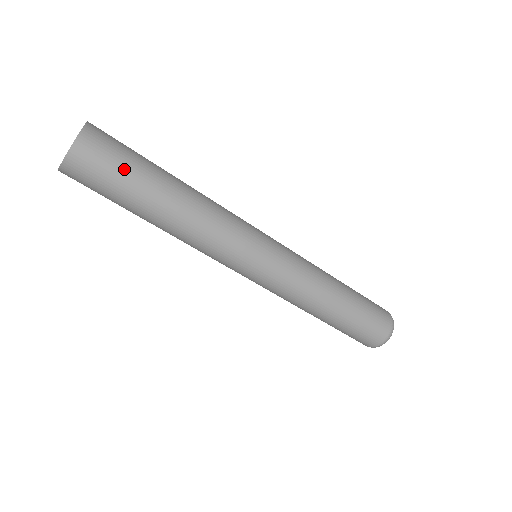
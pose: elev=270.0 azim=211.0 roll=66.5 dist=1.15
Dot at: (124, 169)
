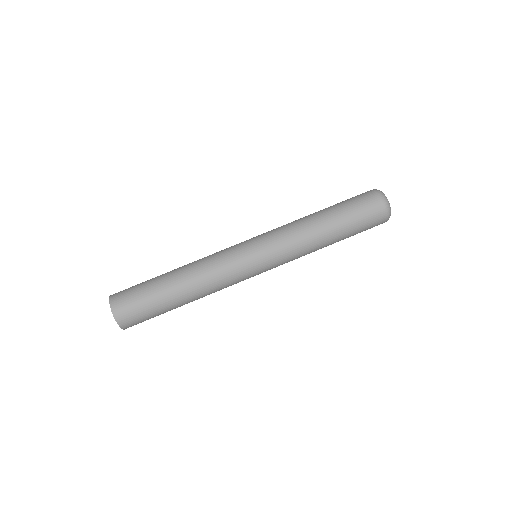
Dot at: (140, 286)
